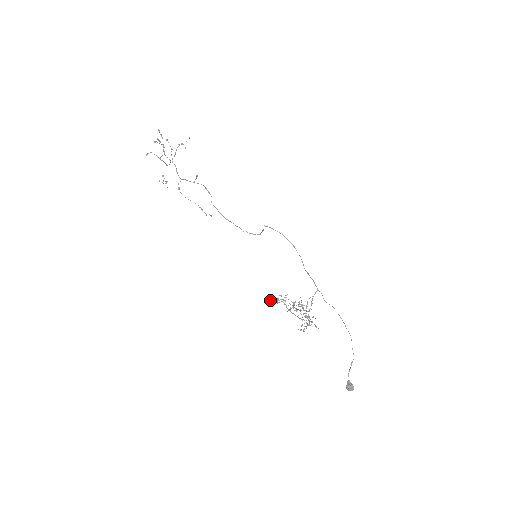
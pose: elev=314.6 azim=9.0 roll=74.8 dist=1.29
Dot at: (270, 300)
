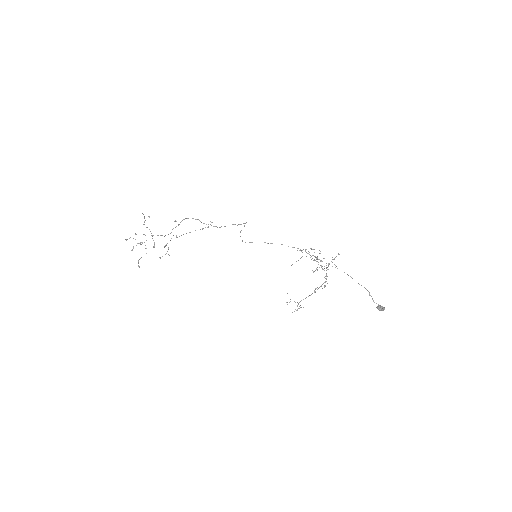
Dot at: occluded
